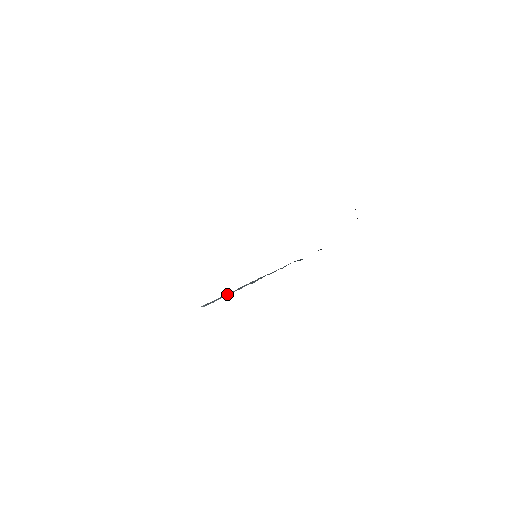
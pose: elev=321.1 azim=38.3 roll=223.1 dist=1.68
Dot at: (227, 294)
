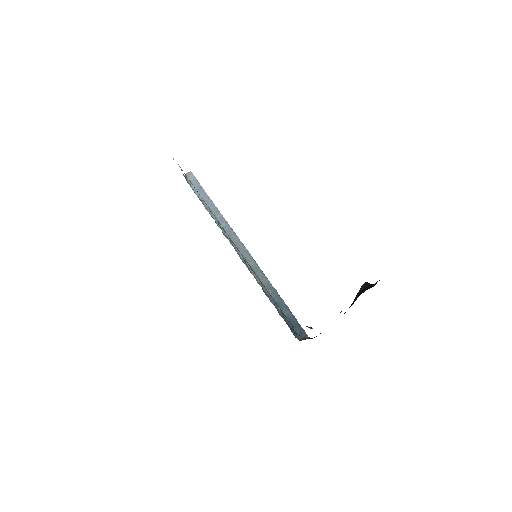
Dot at: (217, 217)
